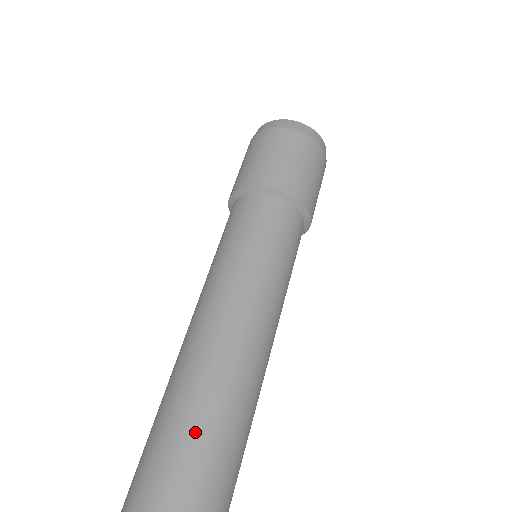
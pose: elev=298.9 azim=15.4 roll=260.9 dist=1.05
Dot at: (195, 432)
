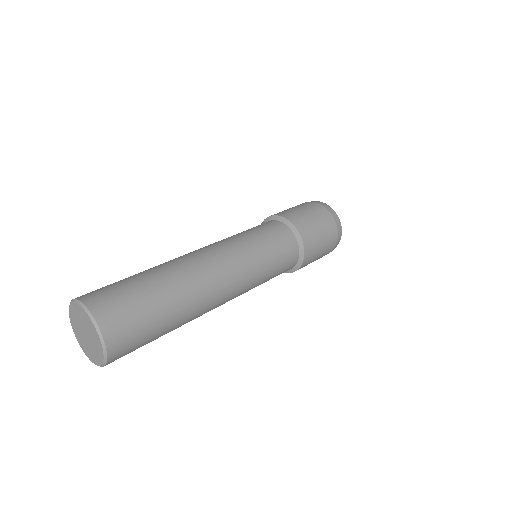
Dot at: (136, 274)
